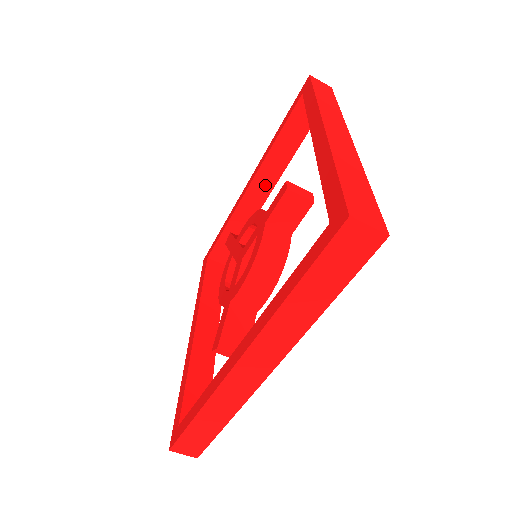
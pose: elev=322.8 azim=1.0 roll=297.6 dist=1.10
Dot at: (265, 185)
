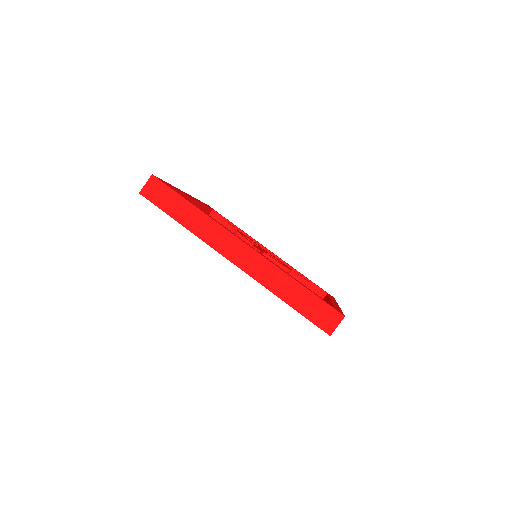
Dot at: occluded
